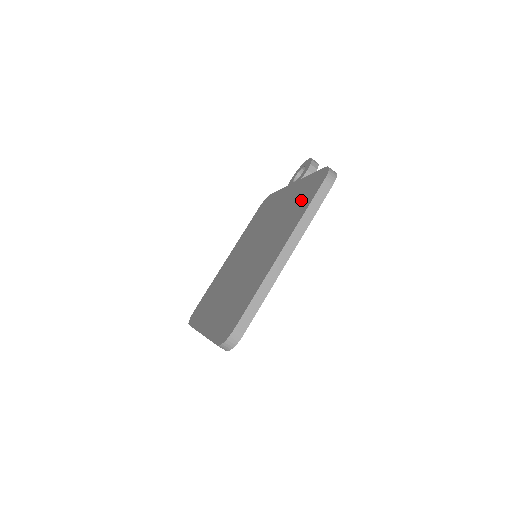
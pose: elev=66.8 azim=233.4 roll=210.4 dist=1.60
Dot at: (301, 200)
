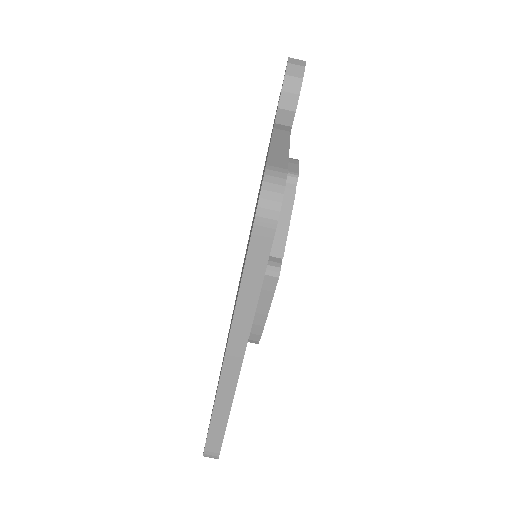
Dot at: occluded
